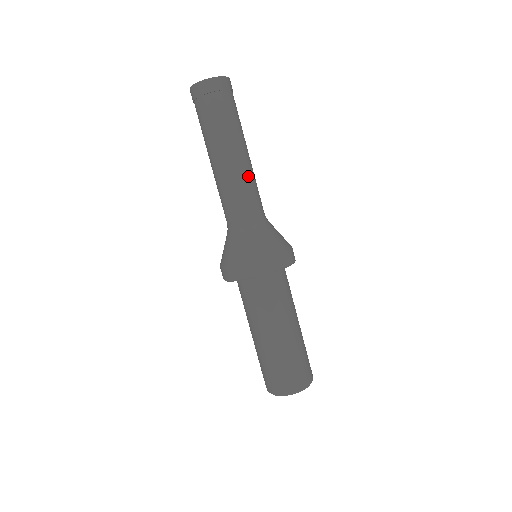
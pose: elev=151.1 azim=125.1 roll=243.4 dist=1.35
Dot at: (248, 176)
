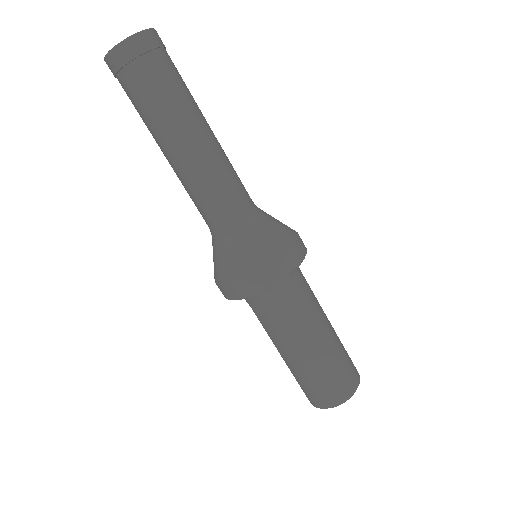
Dot at: (226, 156)
